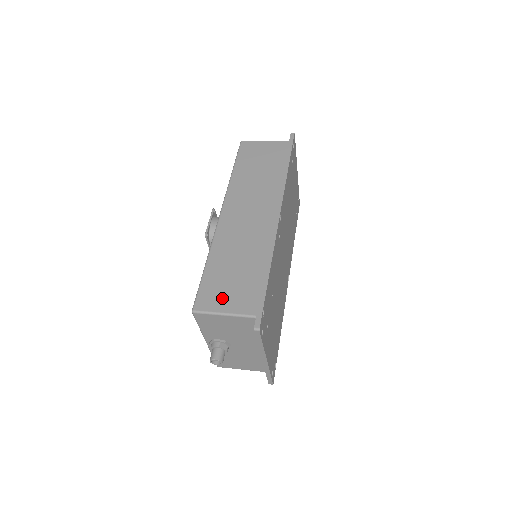
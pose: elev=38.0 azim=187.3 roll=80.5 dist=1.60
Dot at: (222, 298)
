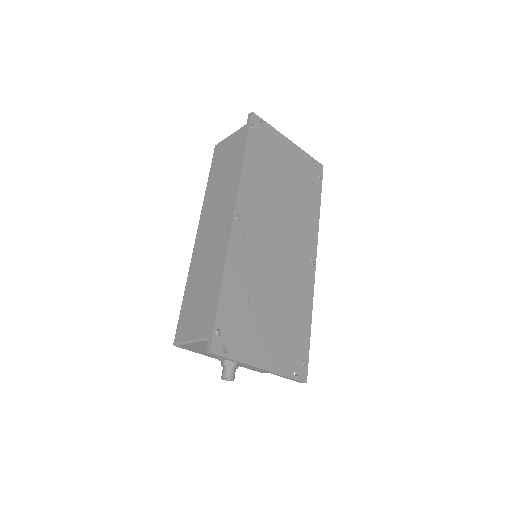
Dot at: (190, 325)
